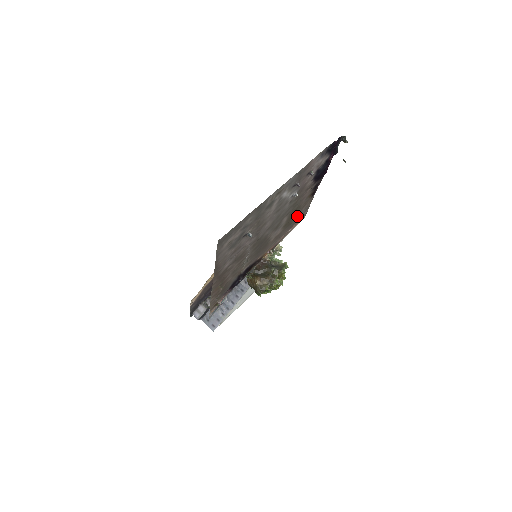
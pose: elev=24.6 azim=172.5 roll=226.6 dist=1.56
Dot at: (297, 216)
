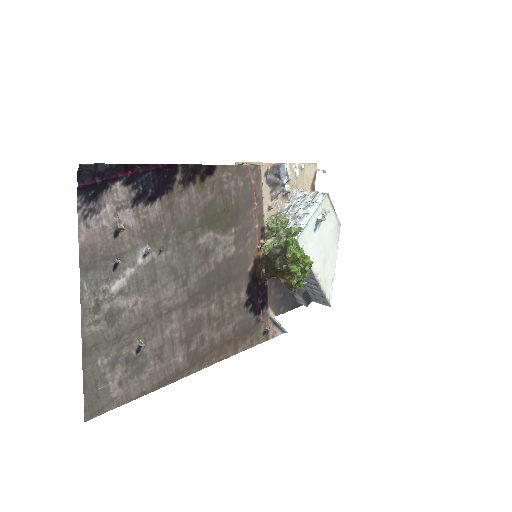
Dot at: (234, 196)
